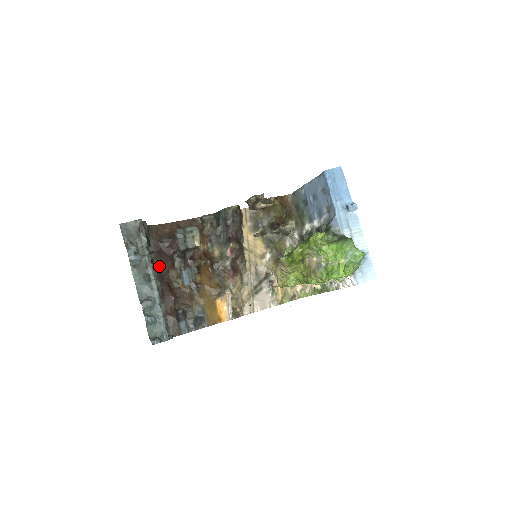
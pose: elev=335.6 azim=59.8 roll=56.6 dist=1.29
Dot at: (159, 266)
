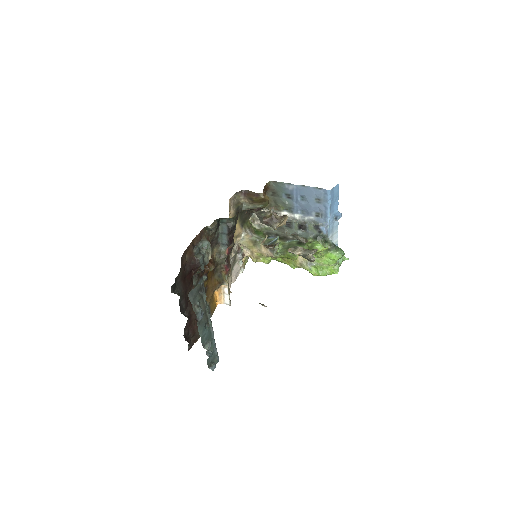
Dot at: (185, 293)
